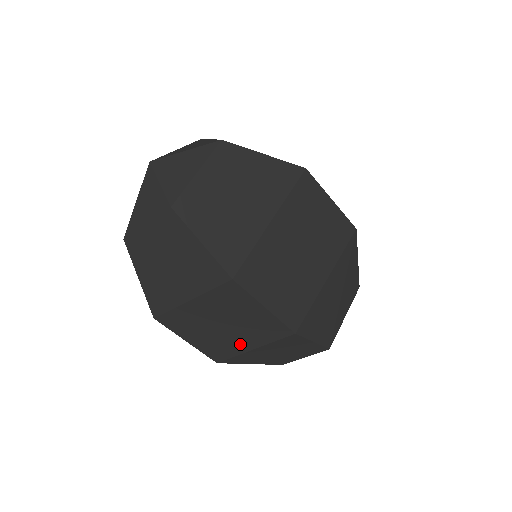
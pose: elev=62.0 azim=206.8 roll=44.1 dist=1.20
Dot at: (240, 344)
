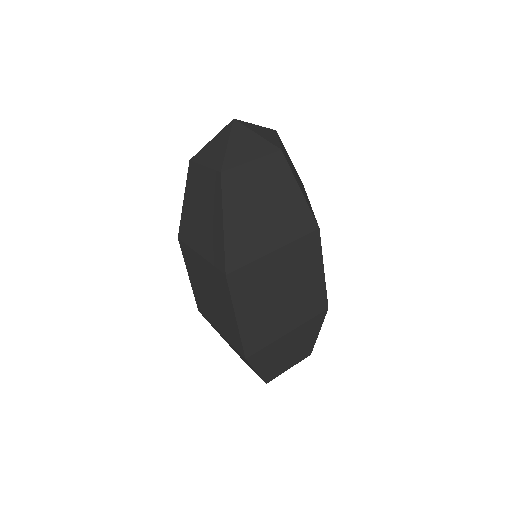
Dot at: (282, 324)
